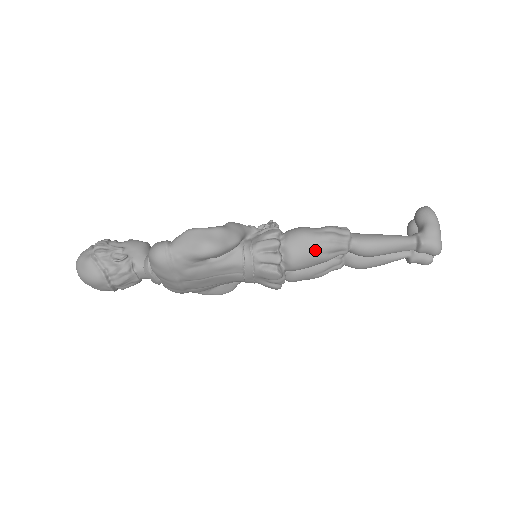
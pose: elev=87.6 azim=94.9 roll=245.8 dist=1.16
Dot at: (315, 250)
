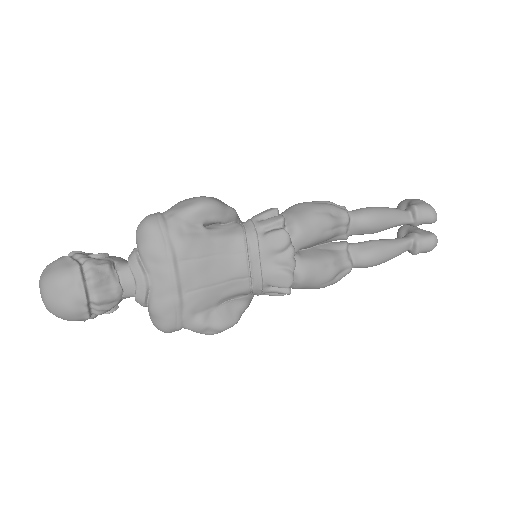
Dot at: (315, 208)
